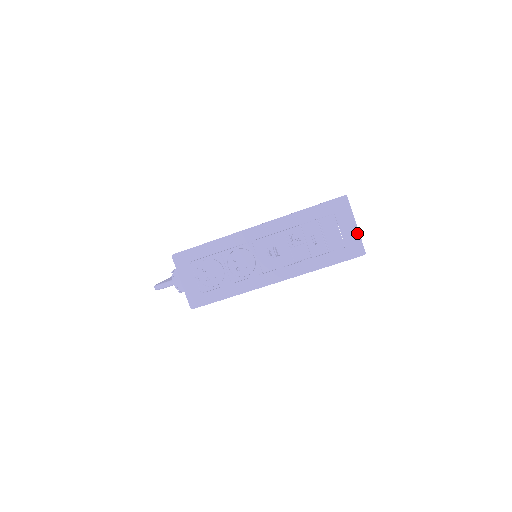
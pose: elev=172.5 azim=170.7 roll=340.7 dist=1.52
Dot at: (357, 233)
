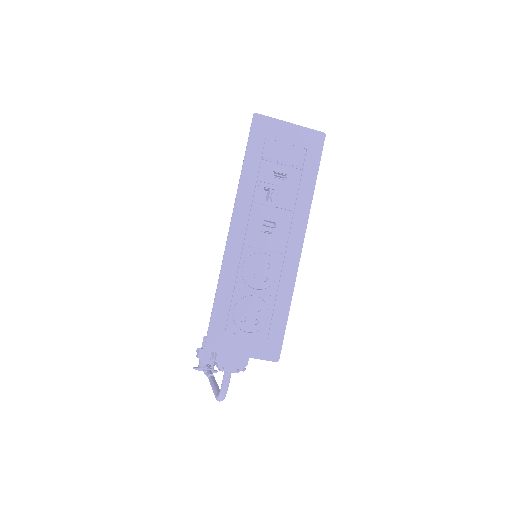
Dot at: (299, 128)
